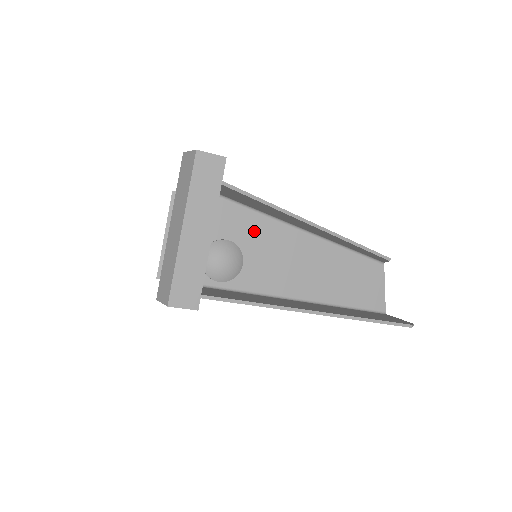
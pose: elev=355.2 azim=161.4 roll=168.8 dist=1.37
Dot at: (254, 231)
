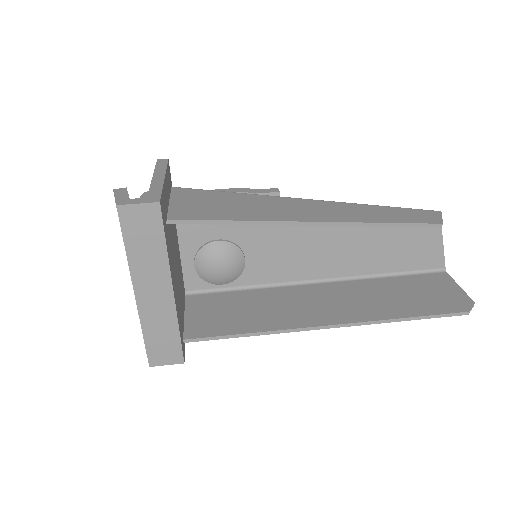
Dot at: occluded
